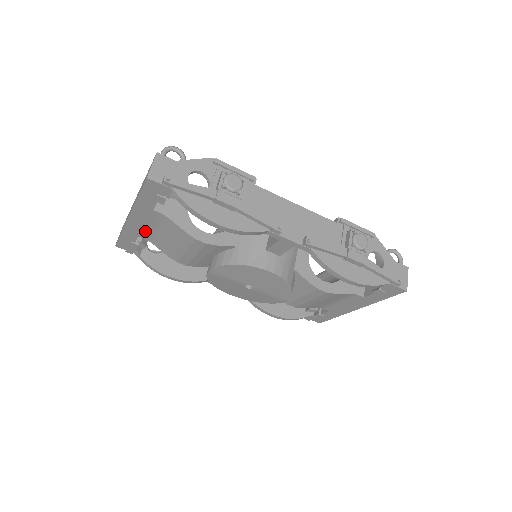
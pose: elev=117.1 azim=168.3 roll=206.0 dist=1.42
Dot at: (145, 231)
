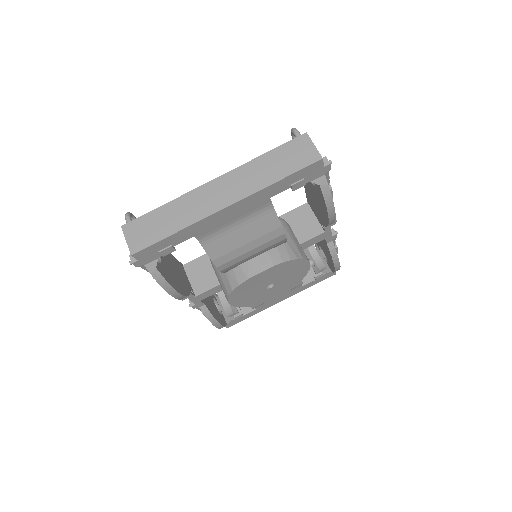
Dot at: (216, 227)
